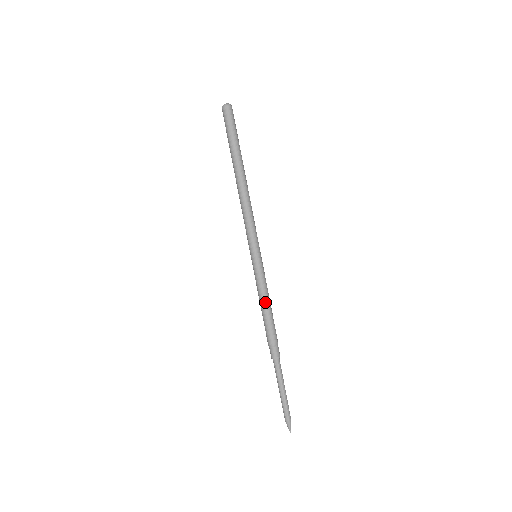
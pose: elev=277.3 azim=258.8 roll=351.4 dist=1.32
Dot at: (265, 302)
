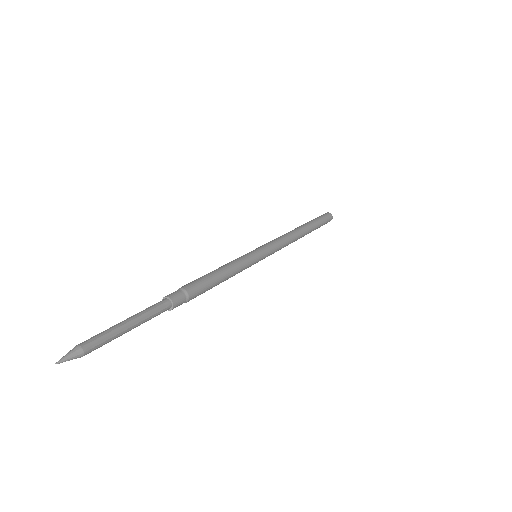
Dot at: (224, 268)
